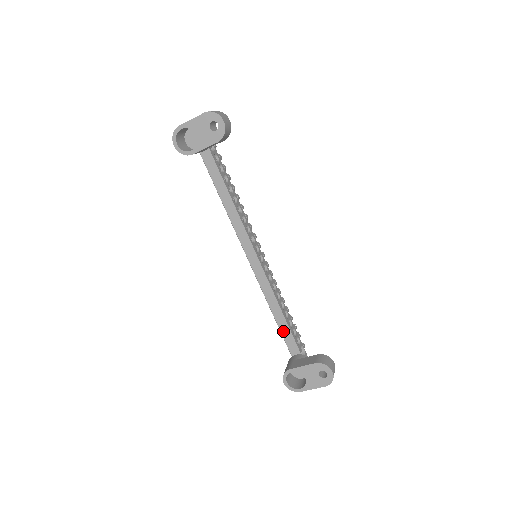
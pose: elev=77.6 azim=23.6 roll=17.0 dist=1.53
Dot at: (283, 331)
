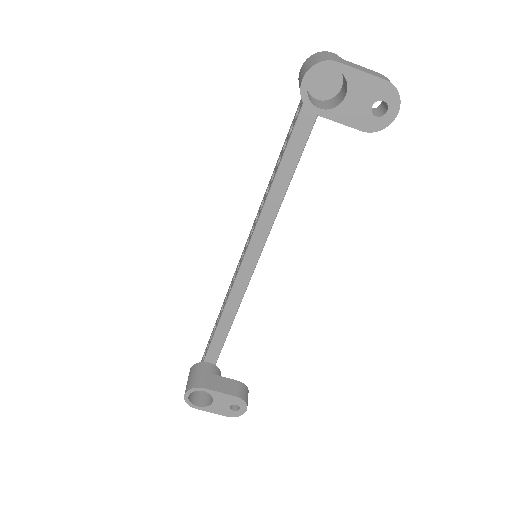
Dot at: (217, 338)
